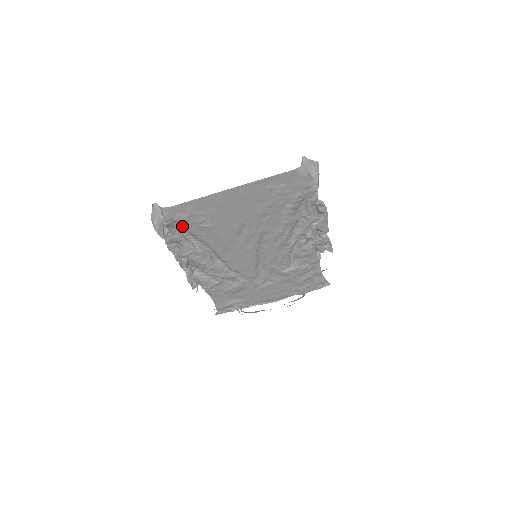
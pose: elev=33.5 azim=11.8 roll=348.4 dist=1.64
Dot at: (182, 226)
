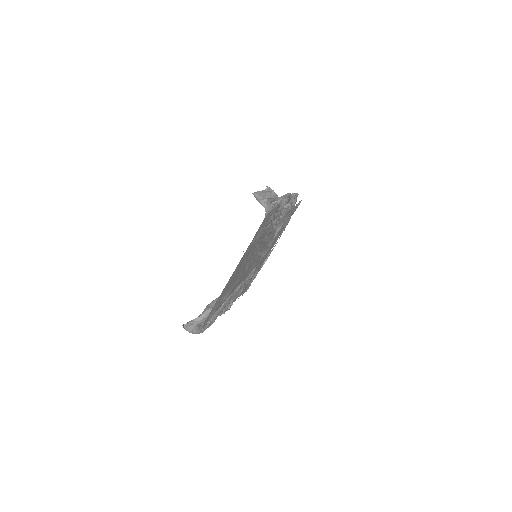
Dot at: occluded
